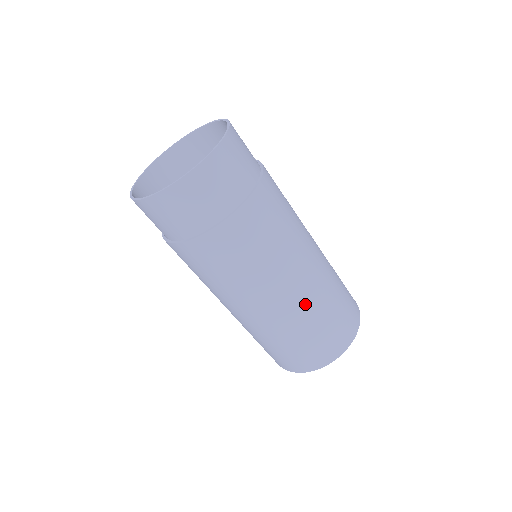
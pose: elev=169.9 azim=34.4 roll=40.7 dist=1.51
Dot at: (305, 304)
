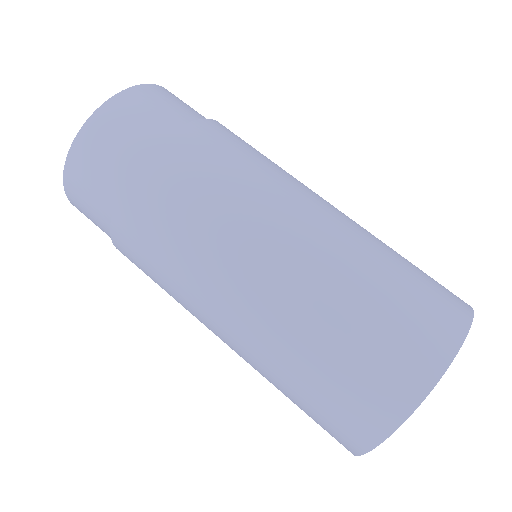
Dot at: (288, 304)
